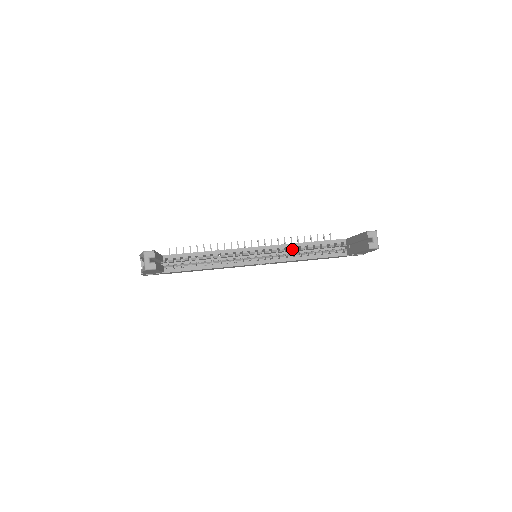
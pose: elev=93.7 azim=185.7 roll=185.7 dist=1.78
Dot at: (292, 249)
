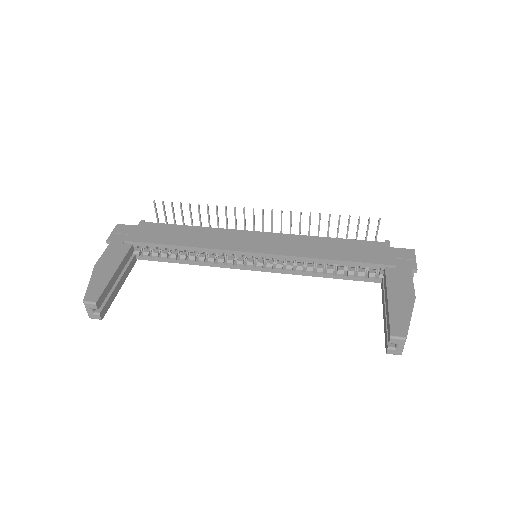
Dot at: occluded
